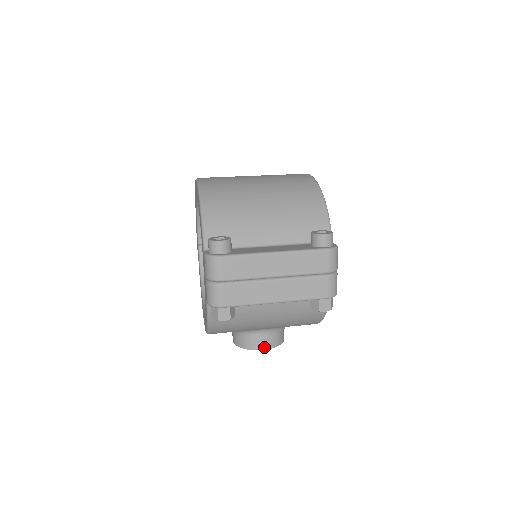
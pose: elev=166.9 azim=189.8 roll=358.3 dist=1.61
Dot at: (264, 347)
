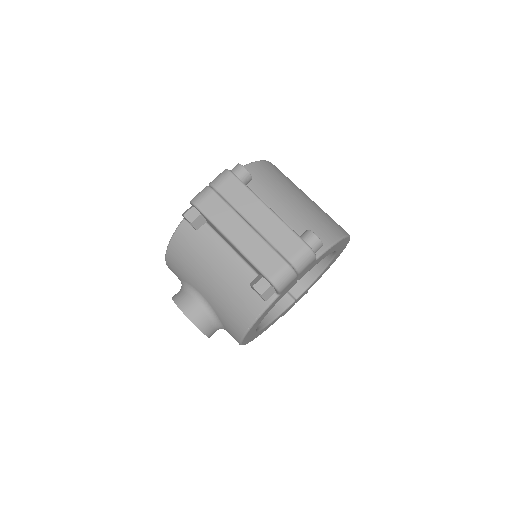
Dot at: (188, 313)
